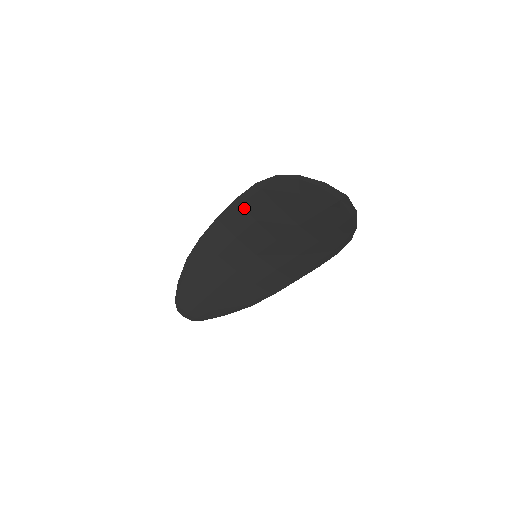
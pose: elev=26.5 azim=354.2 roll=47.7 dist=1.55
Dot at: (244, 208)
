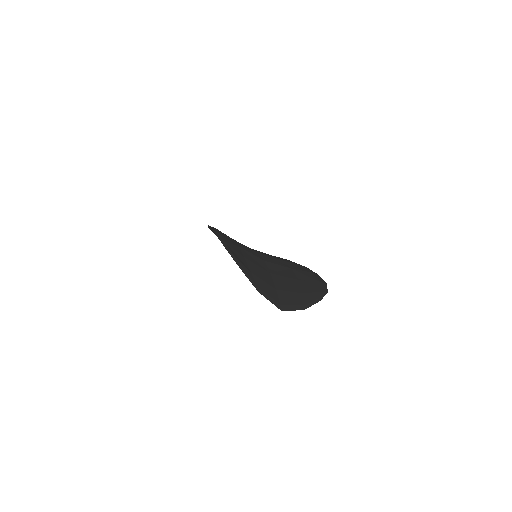
Dot at: occluded
